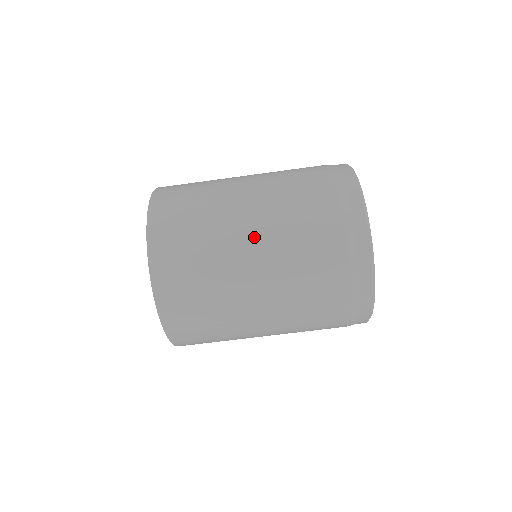
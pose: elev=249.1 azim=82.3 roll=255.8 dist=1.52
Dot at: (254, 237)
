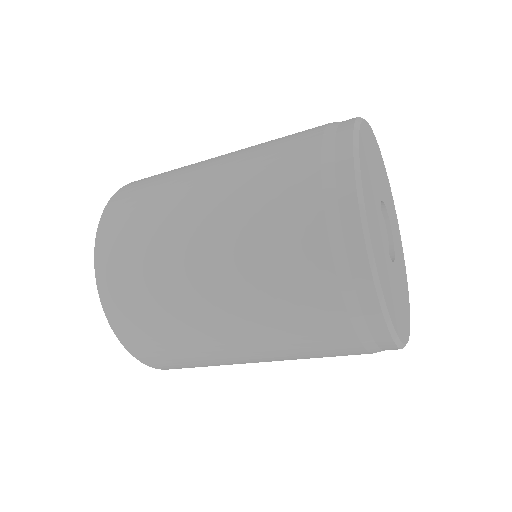
Dot at: occluded
